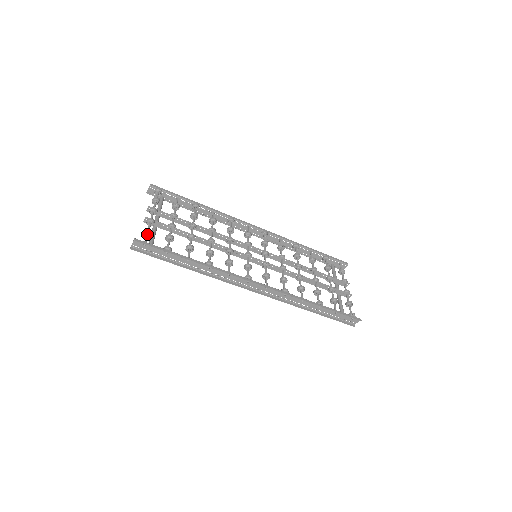
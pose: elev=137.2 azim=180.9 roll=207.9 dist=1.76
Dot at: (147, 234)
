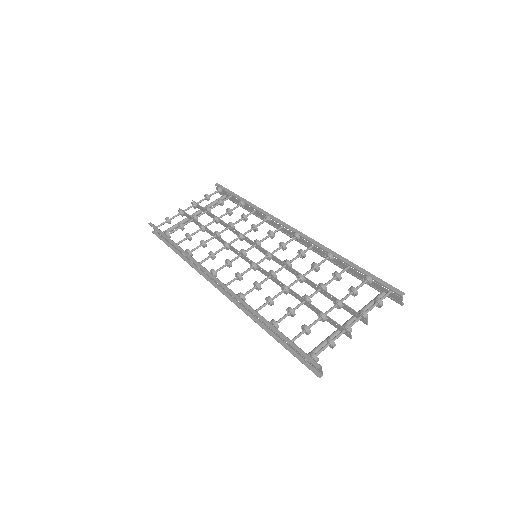
Dot at: (166, 221)
